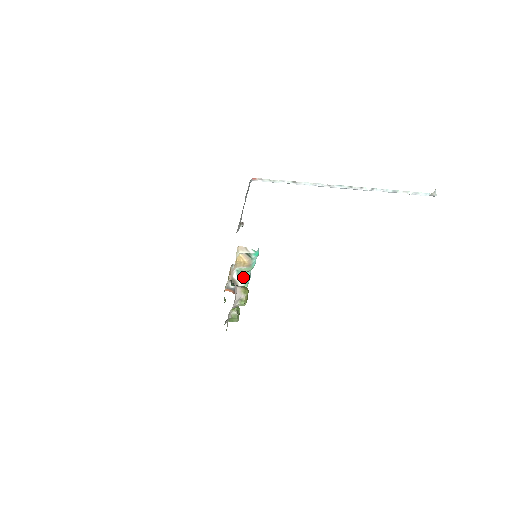
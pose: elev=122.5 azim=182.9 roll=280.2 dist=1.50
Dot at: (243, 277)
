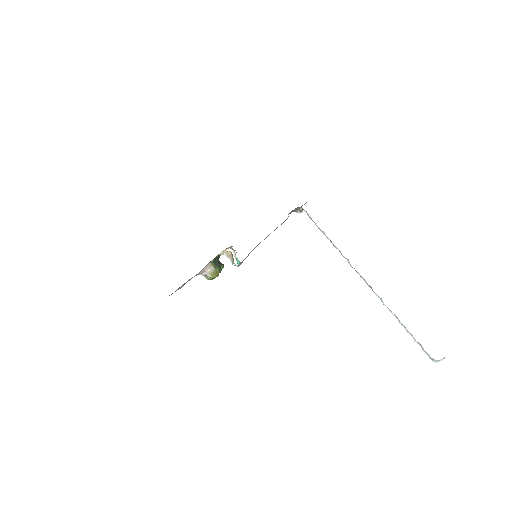
Dot at: occluded
